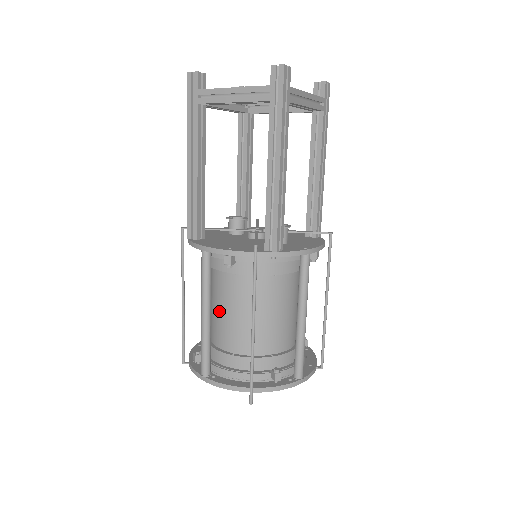
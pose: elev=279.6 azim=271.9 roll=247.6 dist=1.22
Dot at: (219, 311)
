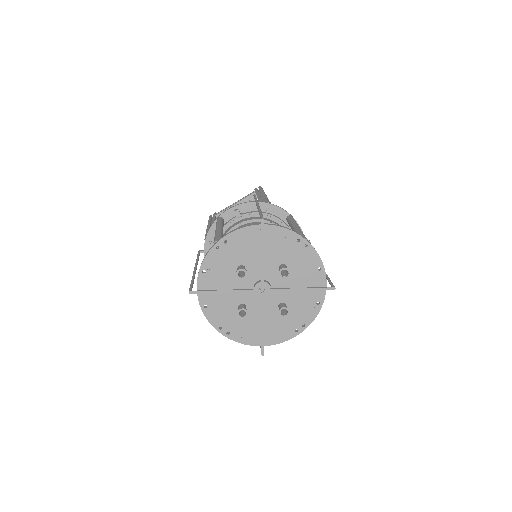
Dot at: occluded
